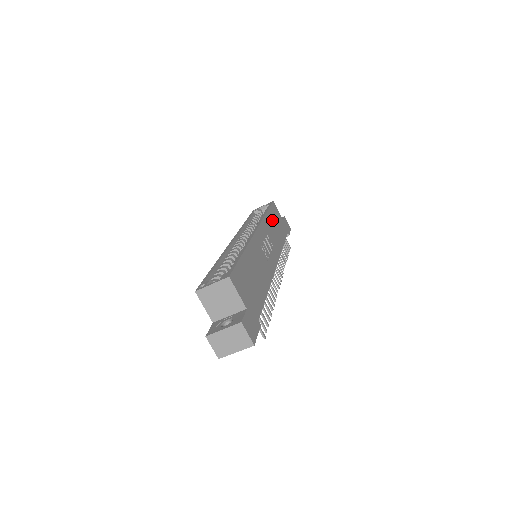
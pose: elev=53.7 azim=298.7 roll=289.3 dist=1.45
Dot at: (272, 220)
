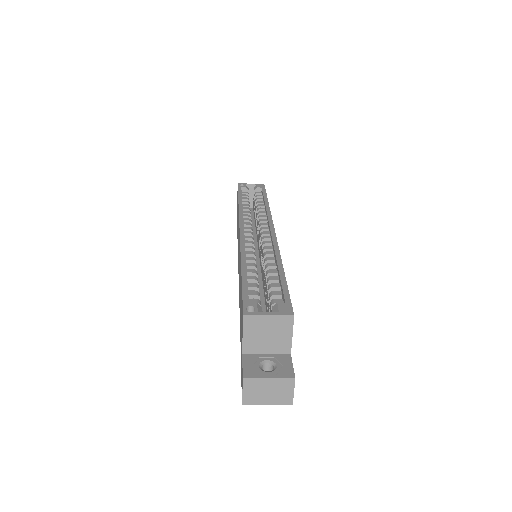
Dot at: occluded
